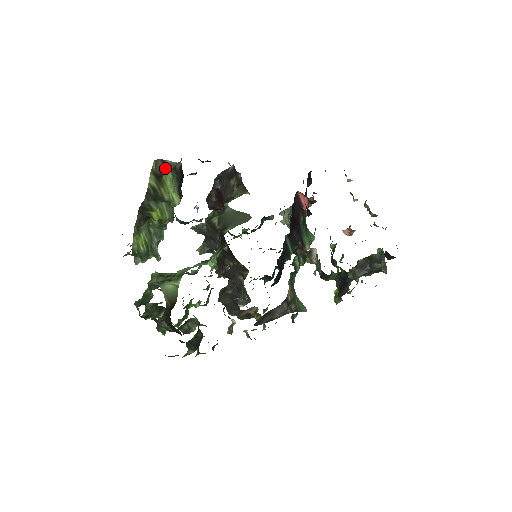
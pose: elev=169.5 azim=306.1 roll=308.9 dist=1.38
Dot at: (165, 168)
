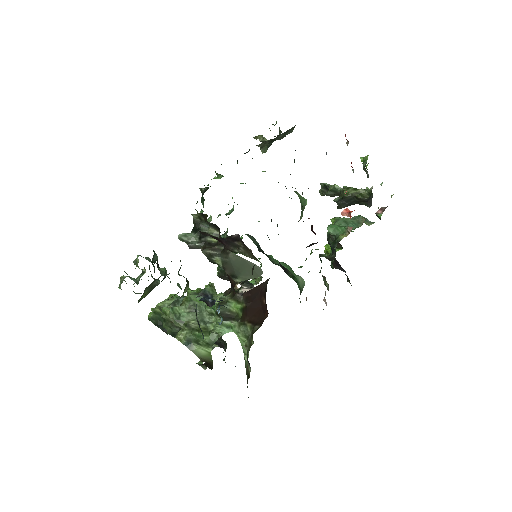
Dot at: occluded
